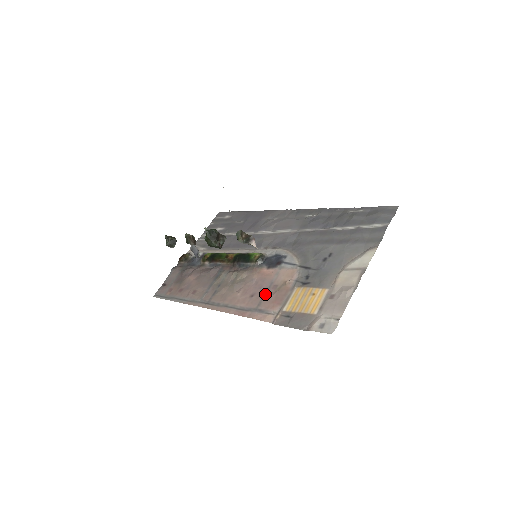
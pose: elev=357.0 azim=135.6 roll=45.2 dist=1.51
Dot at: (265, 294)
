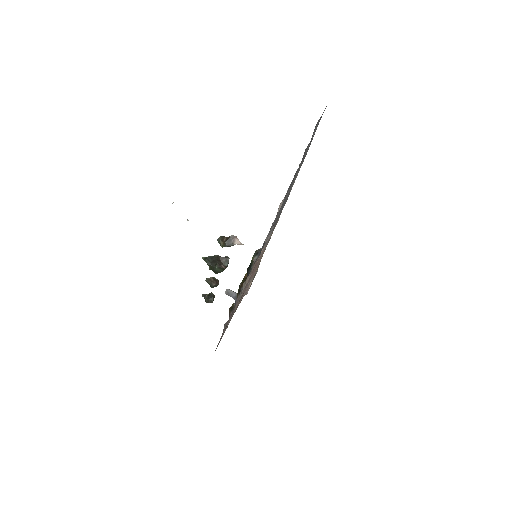
Dot at: occluded
